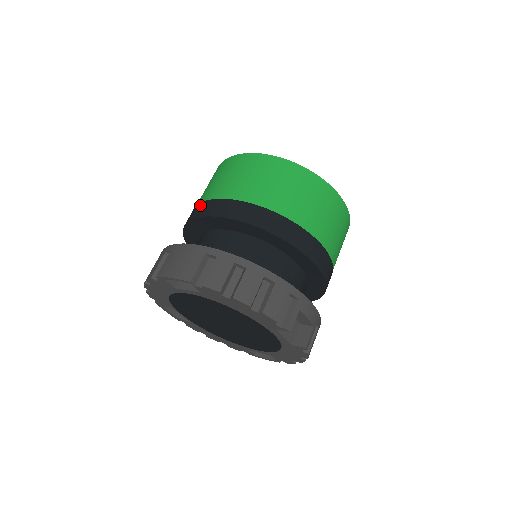
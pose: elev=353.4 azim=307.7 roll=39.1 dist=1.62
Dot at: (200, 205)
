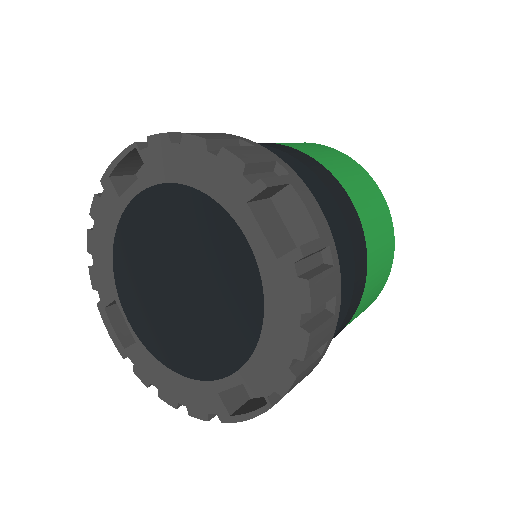
Dot at: occluded
